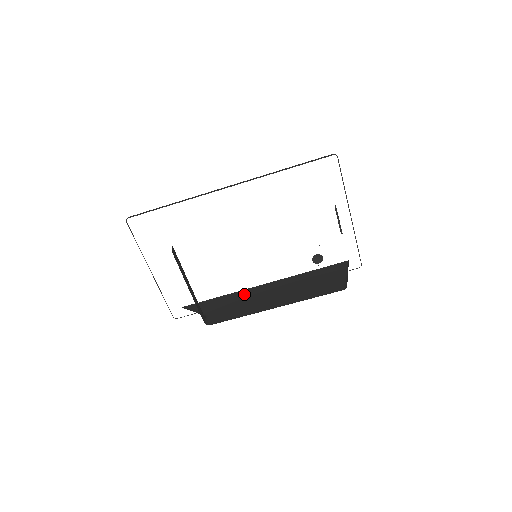
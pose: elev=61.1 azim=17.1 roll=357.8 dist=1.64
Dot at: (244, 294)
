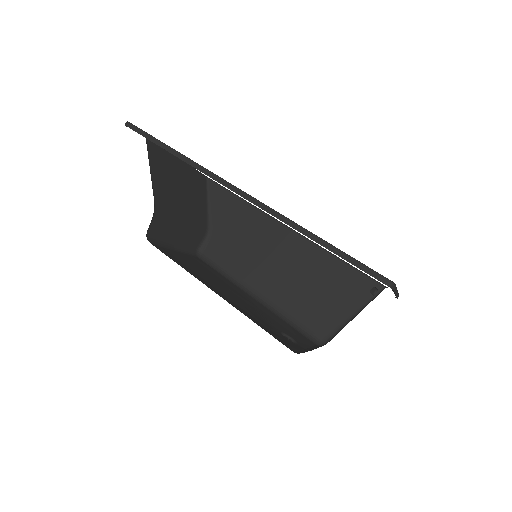
Dot at: (261, 228)
